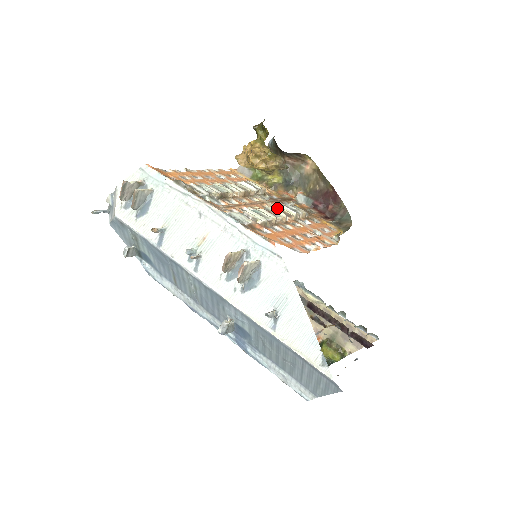
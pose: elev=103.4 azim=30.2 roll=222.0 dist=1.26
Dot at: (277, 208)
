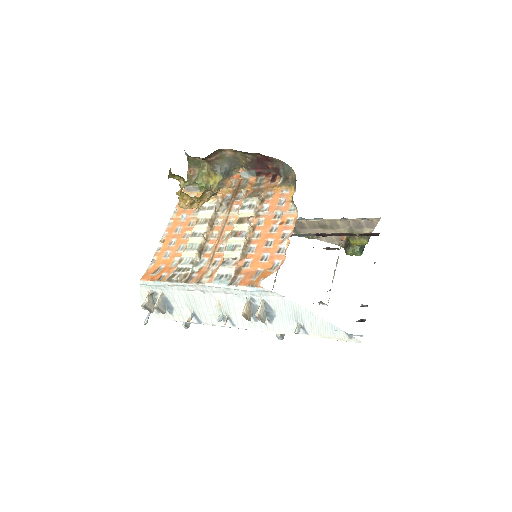
Dot at: (238, 220)
